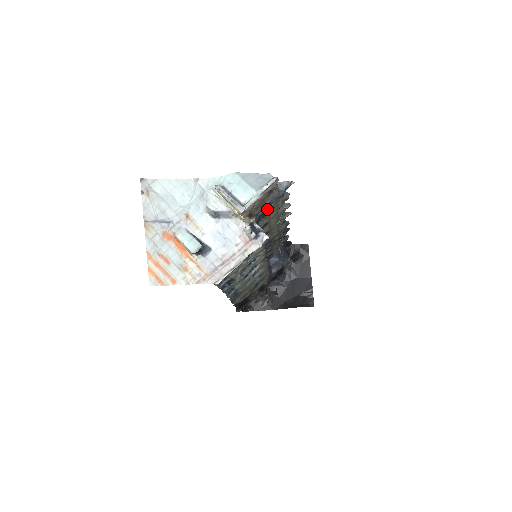
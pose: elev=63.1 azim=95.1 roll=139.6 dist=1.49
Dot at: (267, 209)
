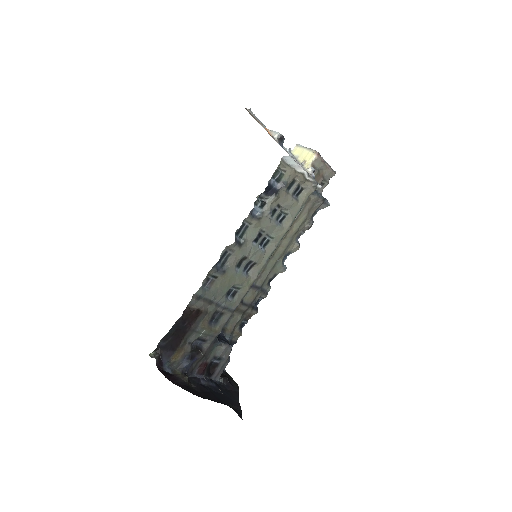
Dot at: (304, 205)
